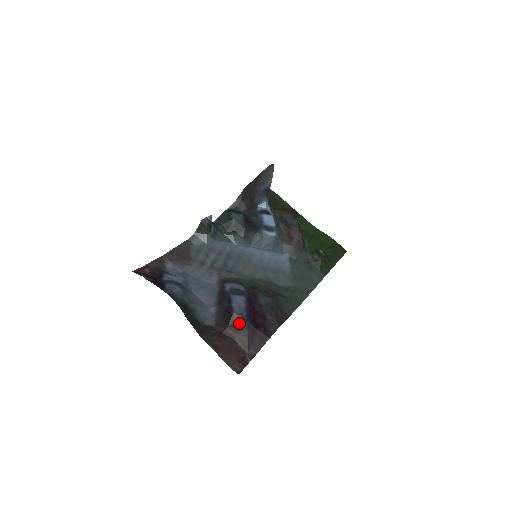
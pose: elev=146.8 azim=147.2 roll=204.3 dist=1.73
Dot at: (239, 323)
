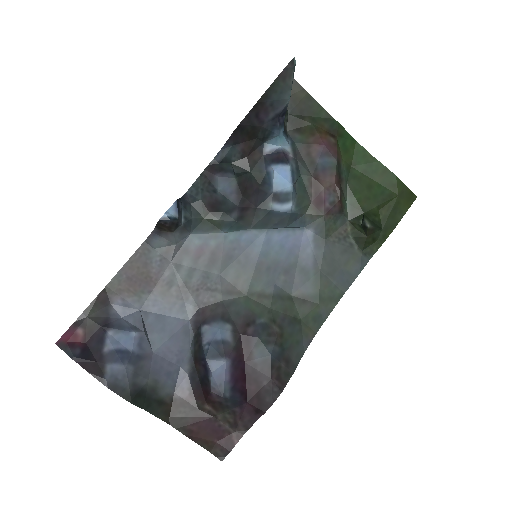
Dot at: (220, 403)
